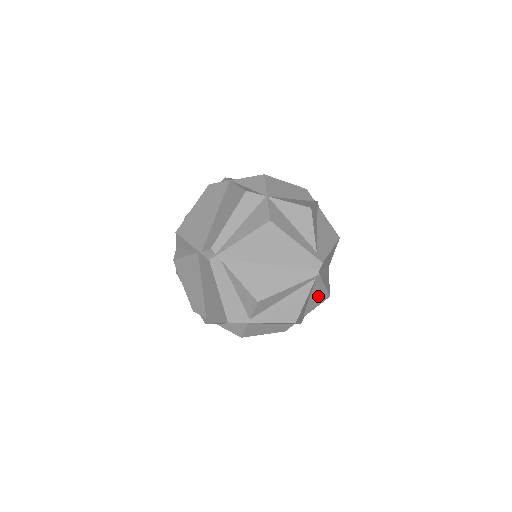
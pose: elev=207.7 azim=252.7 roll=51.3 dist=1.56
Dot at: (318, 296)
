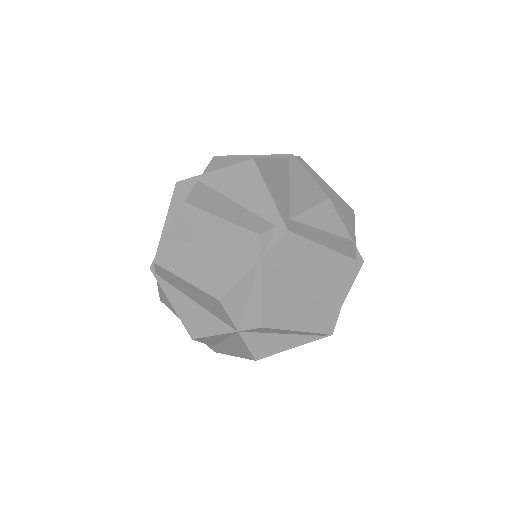
Dot at: (305, 188)
